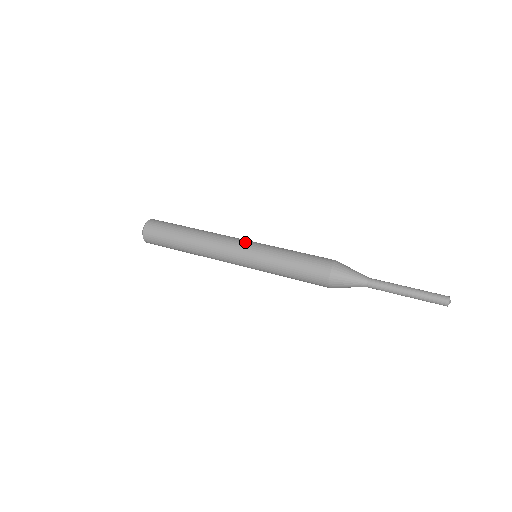
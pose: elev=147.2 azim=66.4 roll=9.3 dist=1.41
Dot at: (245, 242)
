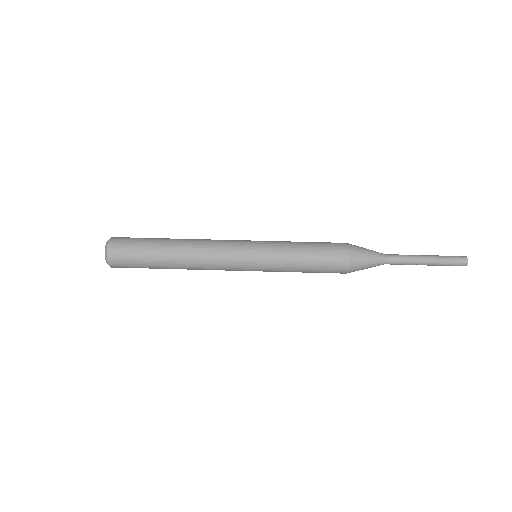
Dot at: (242, 243)
